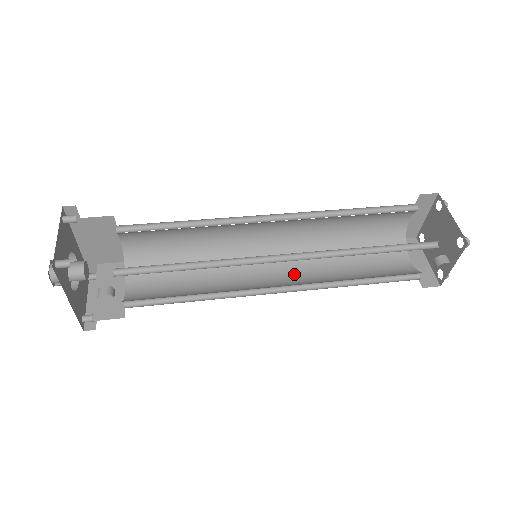
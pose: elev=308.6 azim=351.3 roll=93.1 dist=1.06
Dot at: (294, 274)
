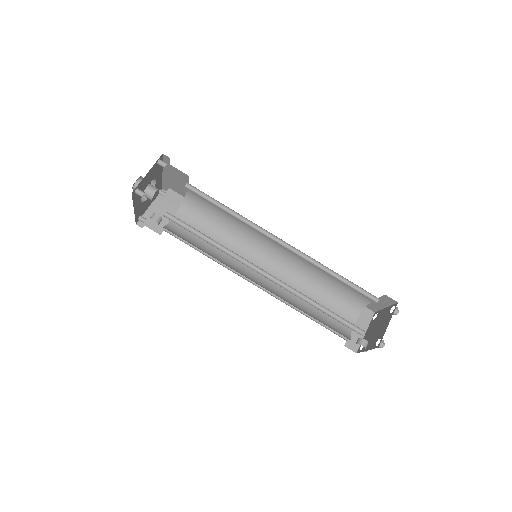
Dot at: occluded
